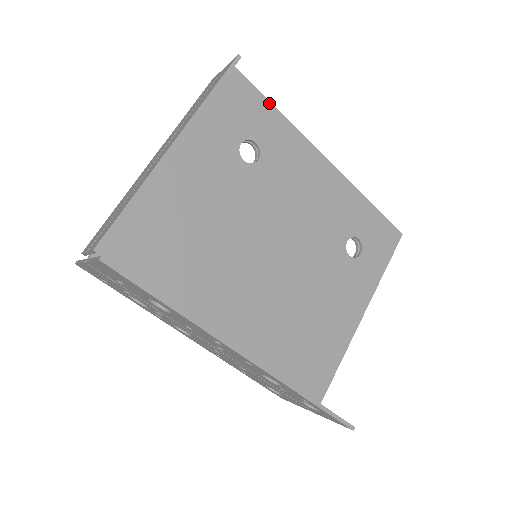
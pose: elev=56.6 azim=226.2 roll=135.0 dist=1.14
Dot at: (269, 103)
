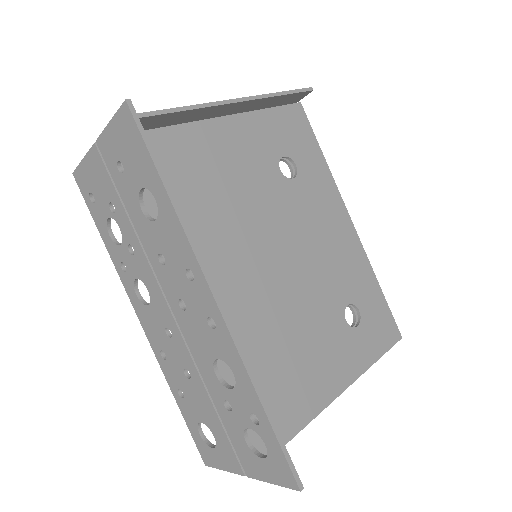
Dot at: (318, 147)
